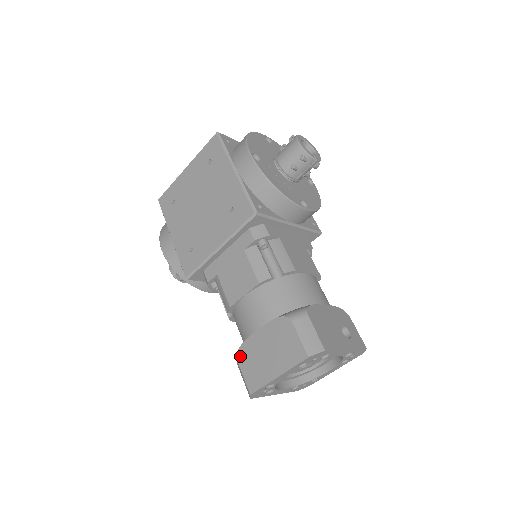
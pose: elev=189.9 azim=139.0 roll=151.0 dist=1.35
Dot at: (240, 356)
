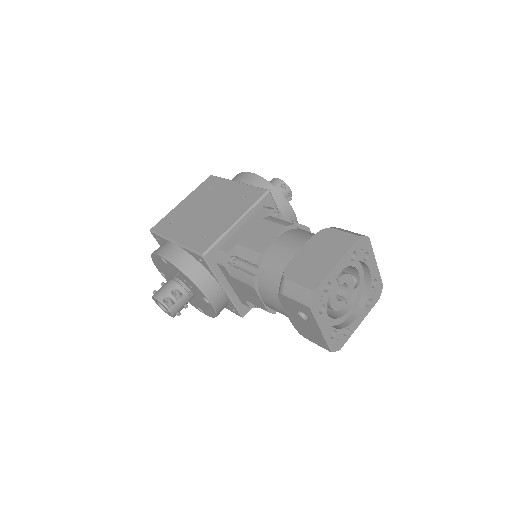
Dot at: (288, 274)
